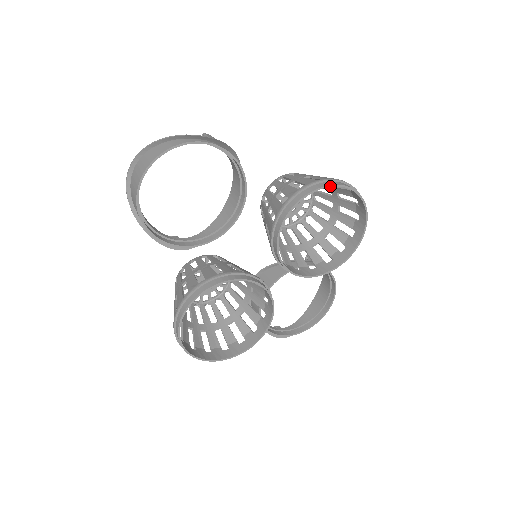
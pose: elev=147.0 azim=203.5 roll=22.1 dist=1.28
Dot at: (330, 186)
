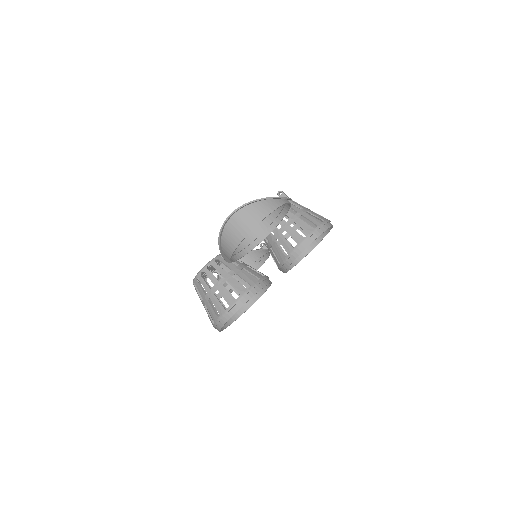
Dot at: occluded
